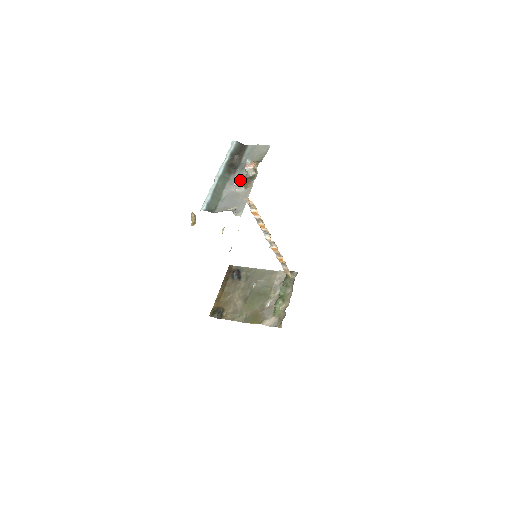
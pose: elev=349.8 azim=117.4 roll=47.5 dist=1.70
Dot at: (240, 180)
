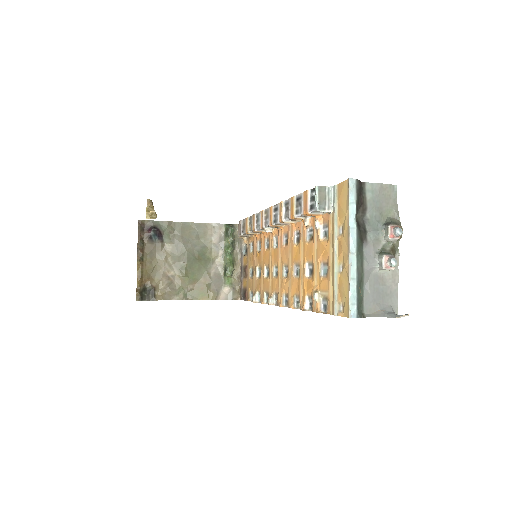
Dot at: (394, 264)
